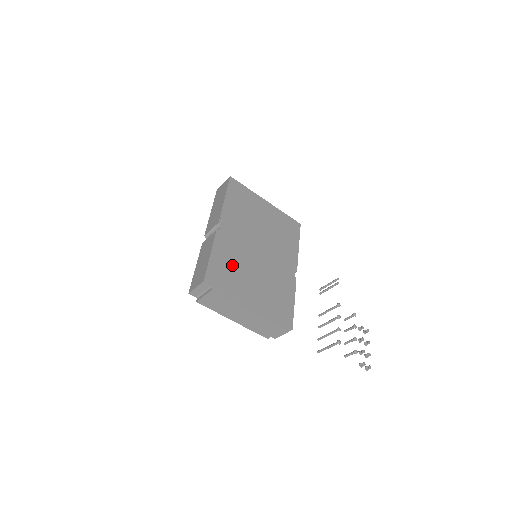
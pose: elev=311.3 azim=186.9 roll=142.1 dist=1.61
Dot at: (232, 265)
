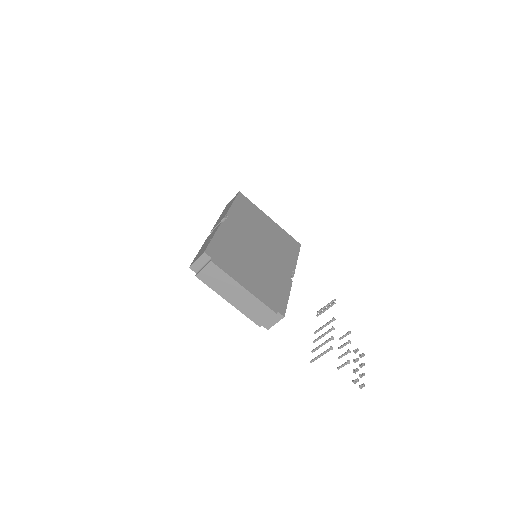
Dot at: (232, 250)
